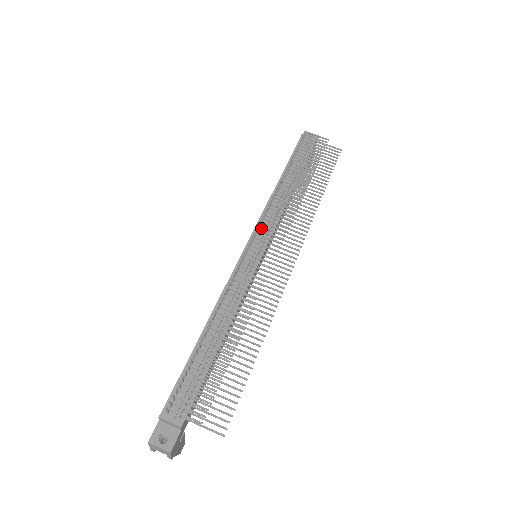
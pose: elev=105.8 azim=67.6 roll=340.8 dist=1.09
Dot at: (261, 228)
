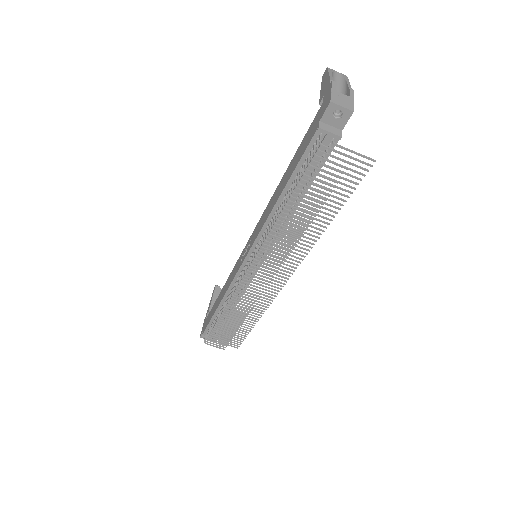
Dot at: occluded
